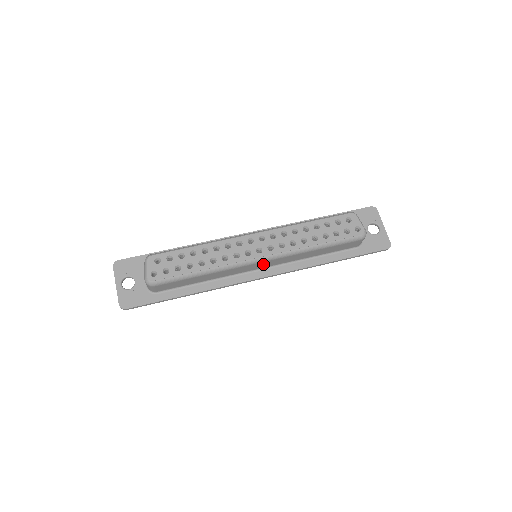
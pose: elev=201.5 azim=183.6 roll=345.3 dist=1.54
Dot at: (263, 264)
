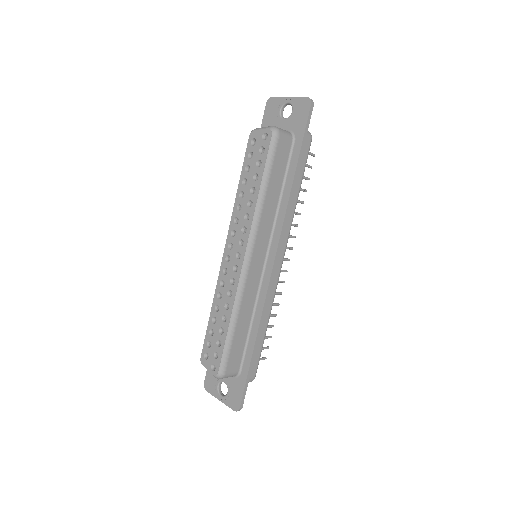
Dot at: (257, 257)
